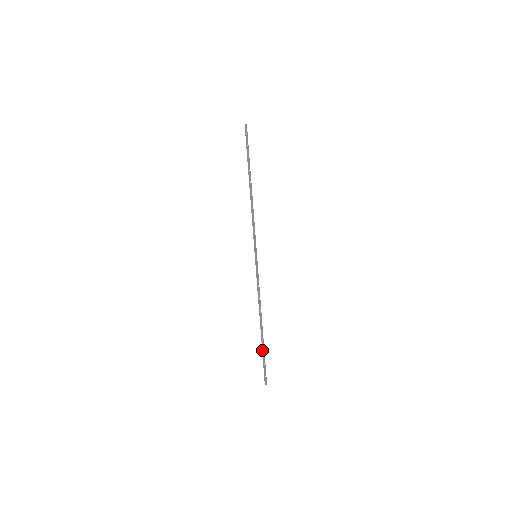
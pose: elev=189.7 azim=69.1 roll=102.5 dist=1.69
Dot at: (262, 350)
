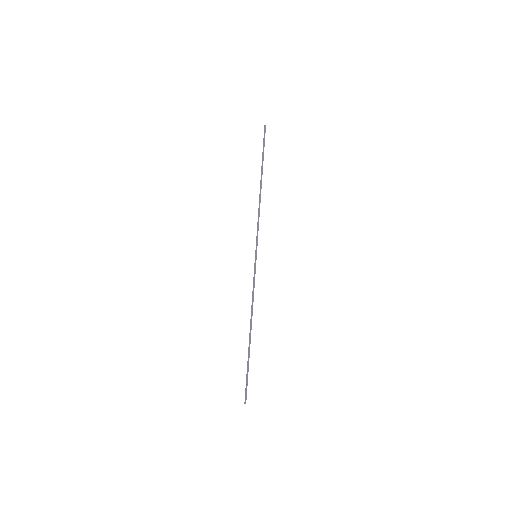
Dot at: (248, 361)
